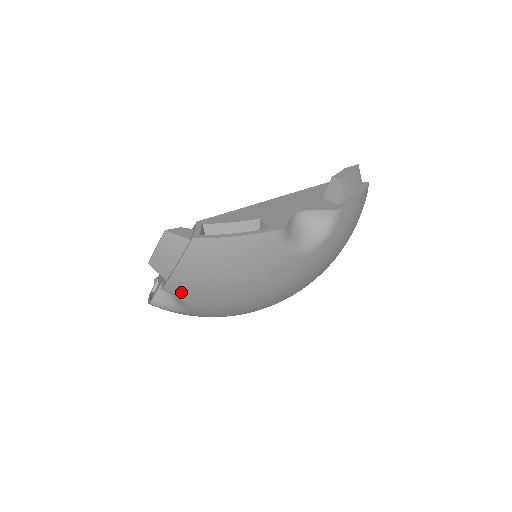
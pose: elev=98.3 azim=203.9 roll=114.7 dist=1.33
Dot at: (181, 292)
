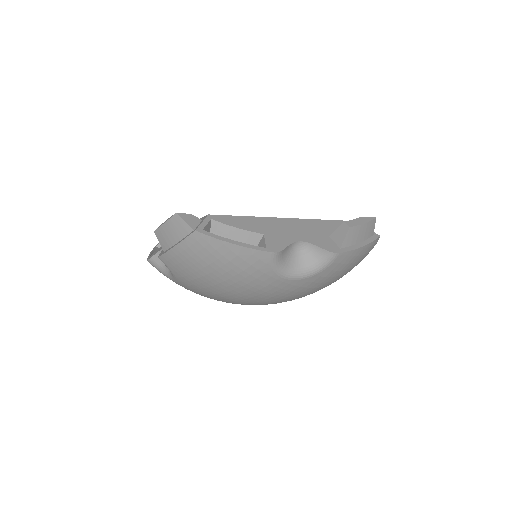
Dot at: (173, 267)
